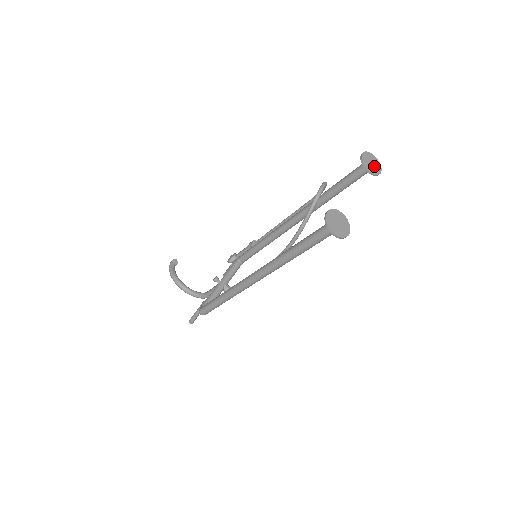
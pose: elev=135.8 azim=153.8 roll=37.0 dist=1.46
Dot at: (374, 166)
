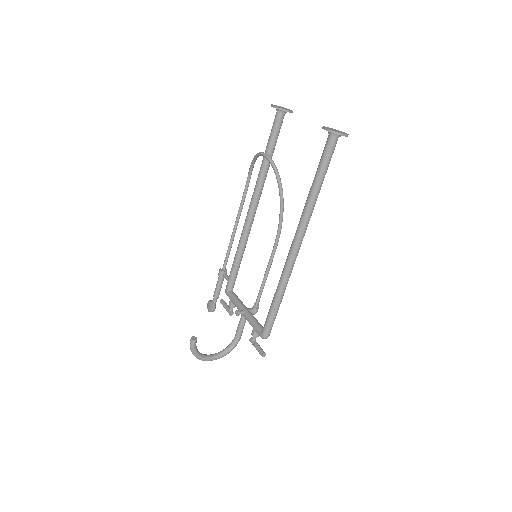
Dot at: occluded
